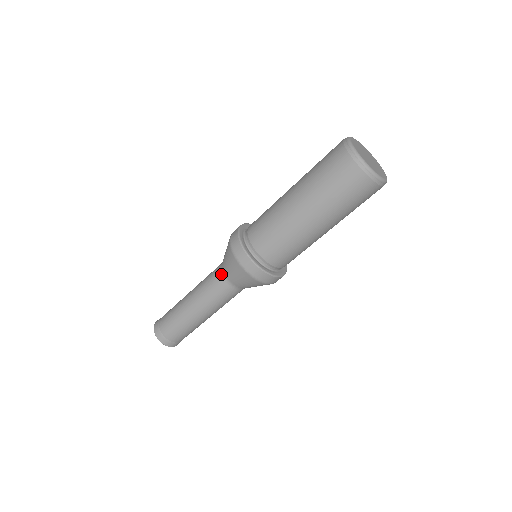
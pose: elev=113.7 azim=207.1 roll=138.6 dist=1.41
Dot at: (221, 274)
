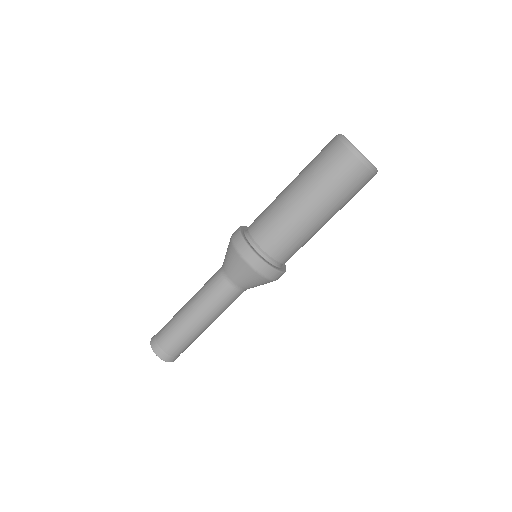
Dot at: (221, 267)
